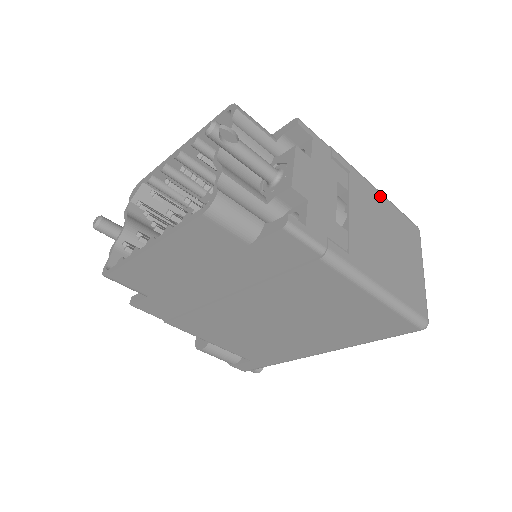
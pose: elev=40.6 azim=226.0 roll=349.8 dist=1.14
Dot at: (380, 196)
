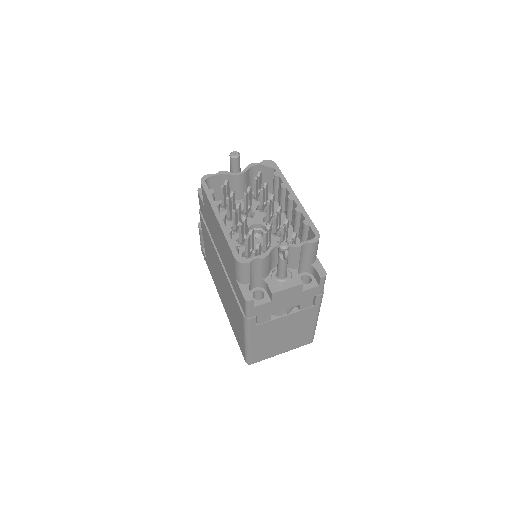
Dot at: (313, 322)
